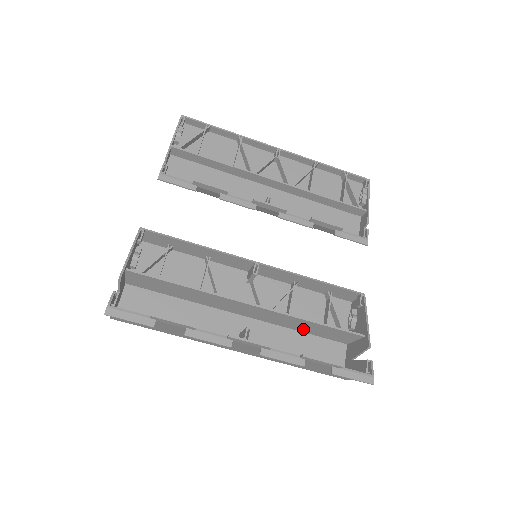
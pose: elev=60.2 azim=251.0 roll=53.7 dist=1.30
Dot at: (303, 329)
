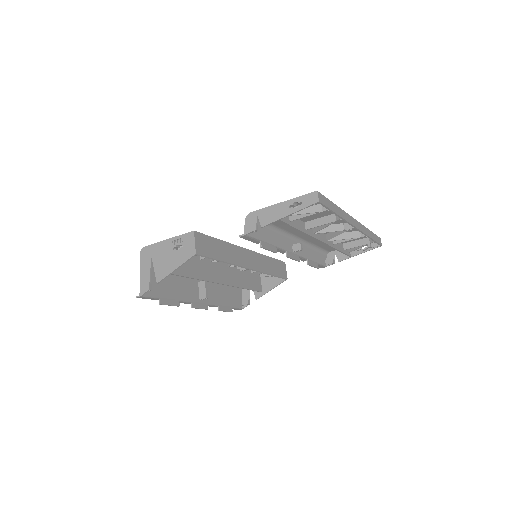
Dot at: (242, 271)
